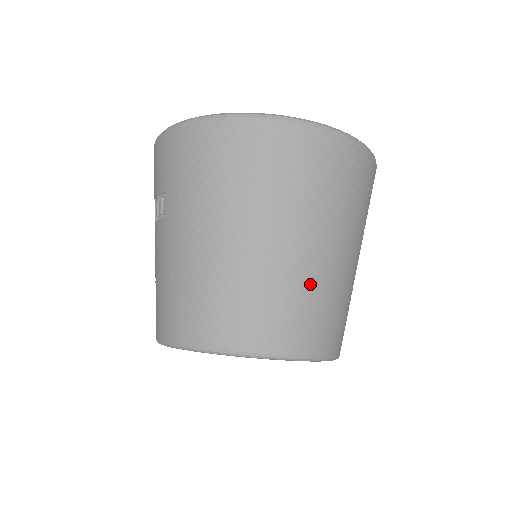
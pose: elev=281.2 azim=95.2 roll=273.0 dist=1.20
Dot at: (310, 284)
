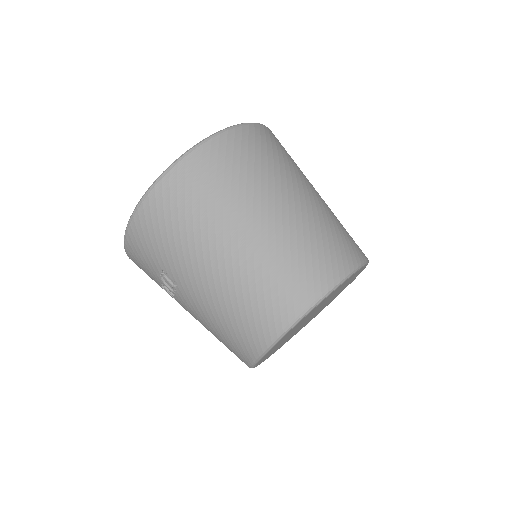
Dot at: (303, 229)
